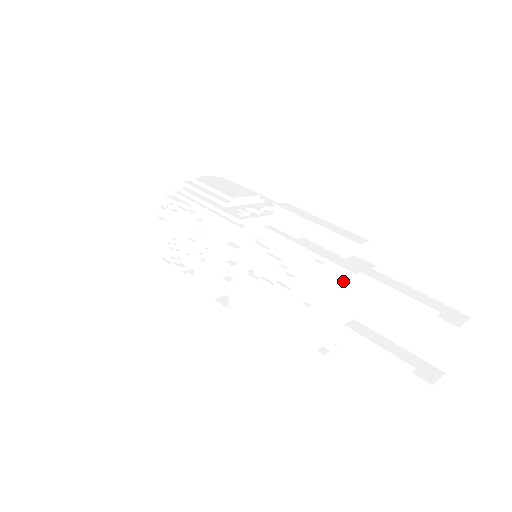
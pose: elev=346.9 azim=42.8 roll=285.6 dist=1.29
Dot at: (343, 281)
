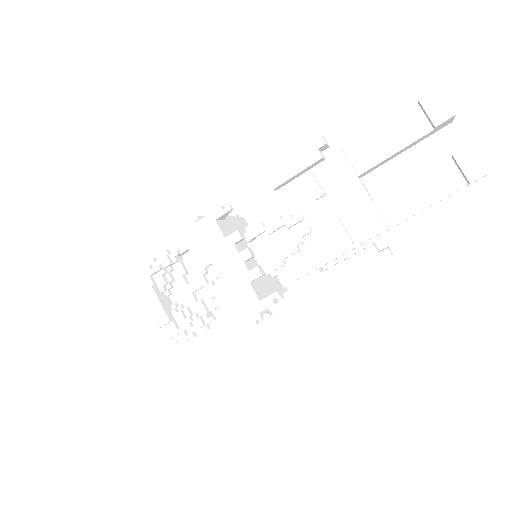
Dot at: (339, 166)
